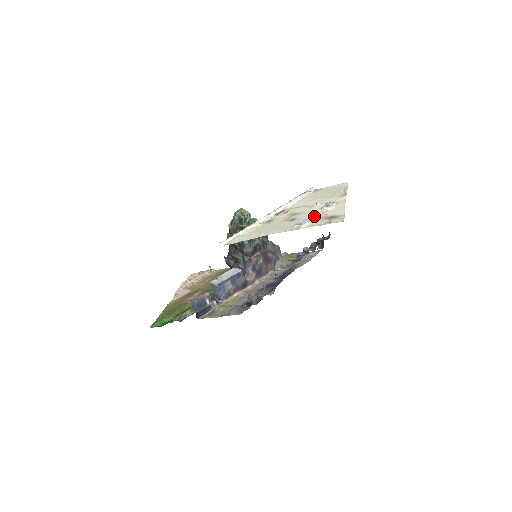
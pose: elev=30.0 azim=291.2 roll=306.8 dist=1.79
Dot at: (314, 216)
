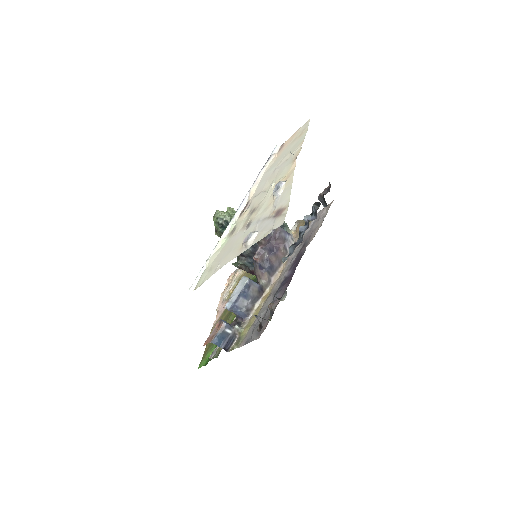
Dot at: (265, 214)
